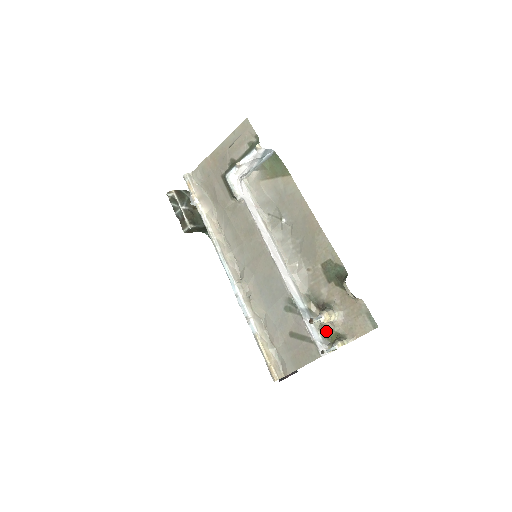
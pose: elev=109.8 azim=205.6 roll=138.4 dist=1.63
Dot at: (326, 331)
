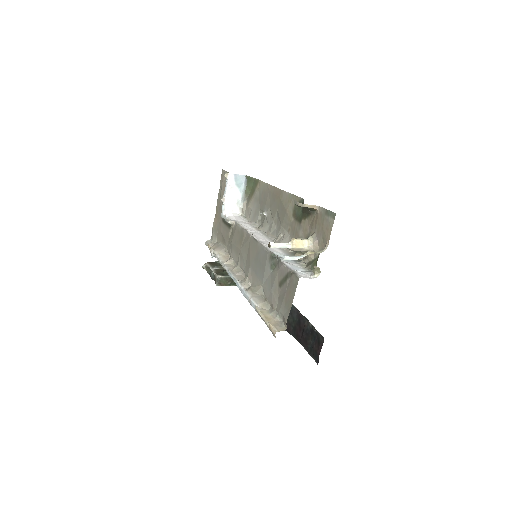
Dot at: (311, 263)
